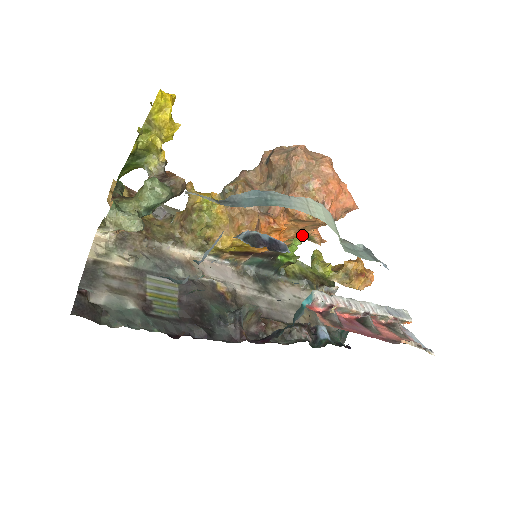
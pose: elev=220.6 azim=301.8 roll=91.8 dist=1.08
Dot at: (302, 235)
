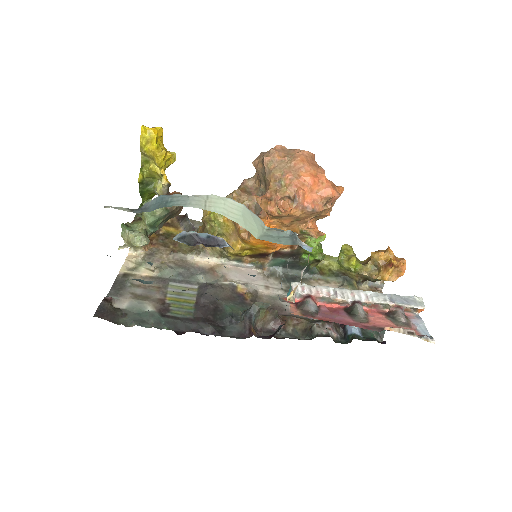
Dot at: (296, 231)
